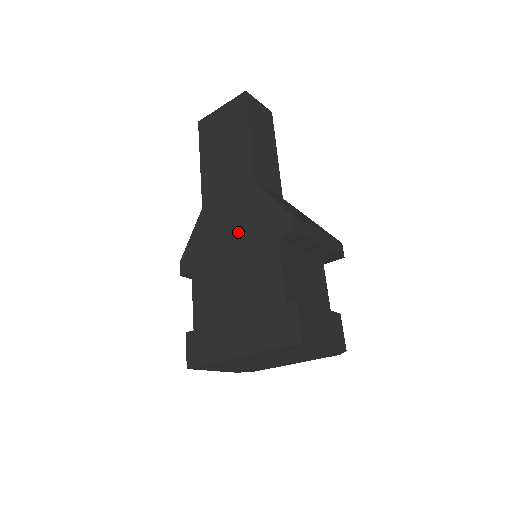
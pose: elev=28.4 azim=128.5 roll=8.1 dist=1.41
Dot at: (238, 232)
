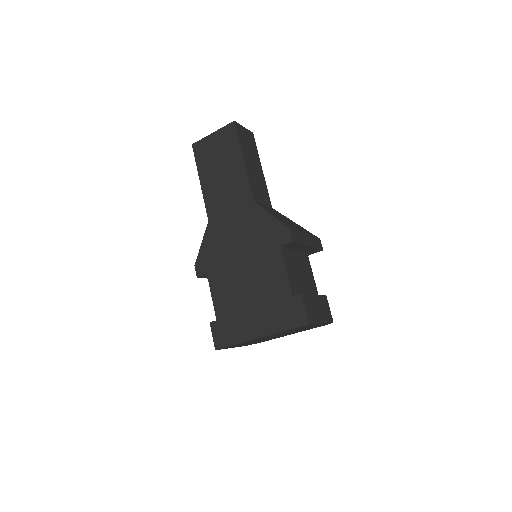
Dot at: (245, 242)
